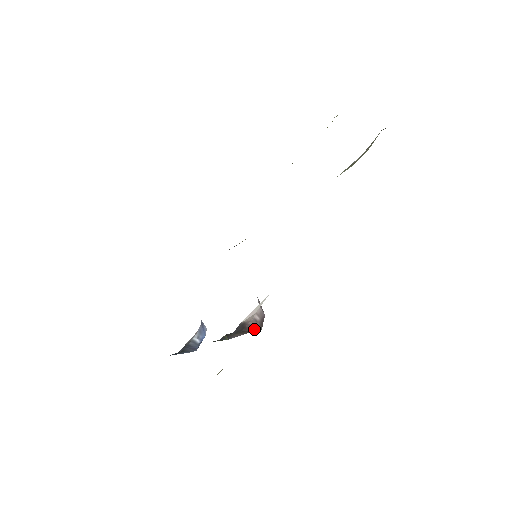
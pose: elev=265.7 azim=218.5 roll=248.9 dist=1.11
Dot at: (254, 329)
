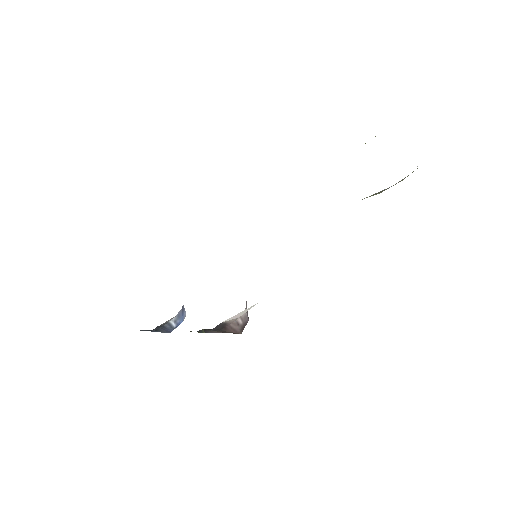
Dot at: (234, 331)
